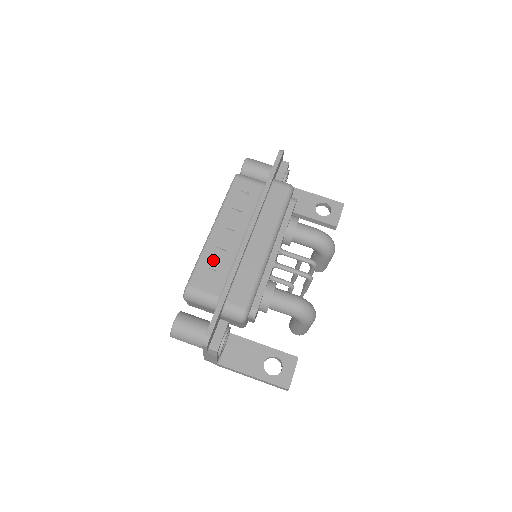
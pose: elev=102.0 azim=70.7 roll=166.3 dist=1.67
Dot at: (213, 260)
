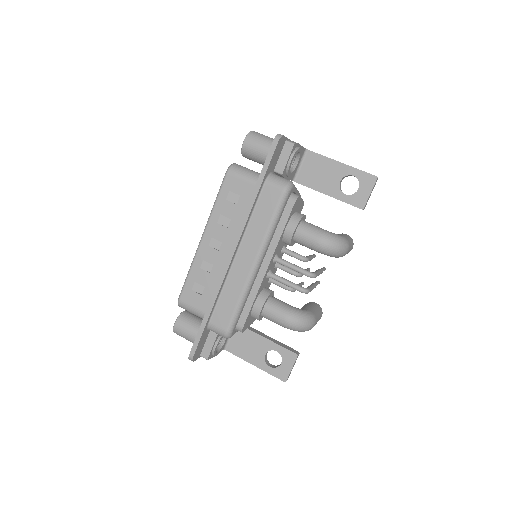
Dot at: (201, 275)
